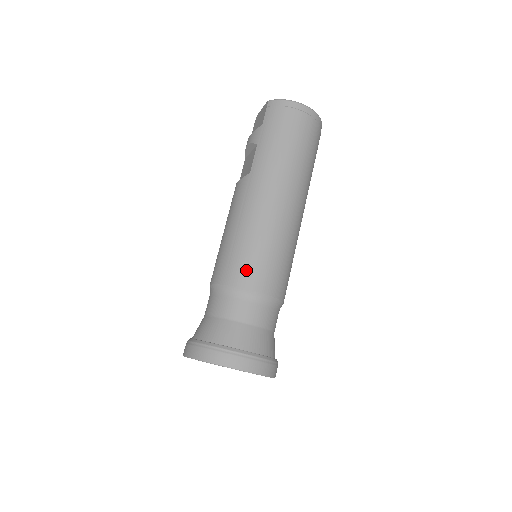
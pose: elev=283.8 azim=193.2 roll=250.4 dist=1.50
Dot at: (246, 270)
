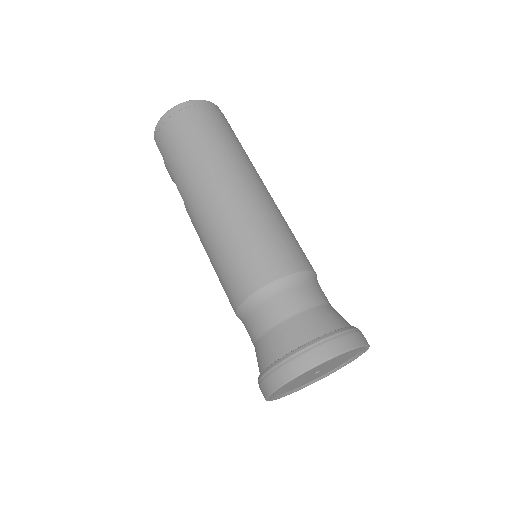
Dot at: (237, 280)
